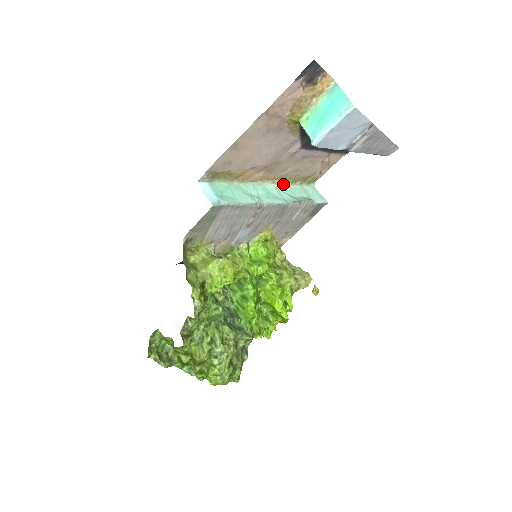
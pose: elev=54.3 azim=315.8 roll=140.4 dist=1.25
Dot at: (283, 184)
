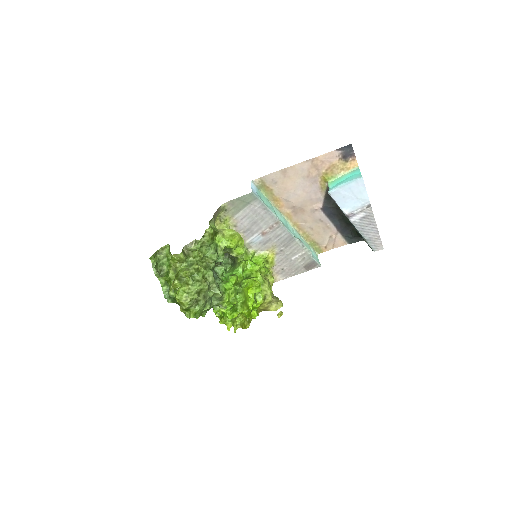
Dot at: (298, 233)
